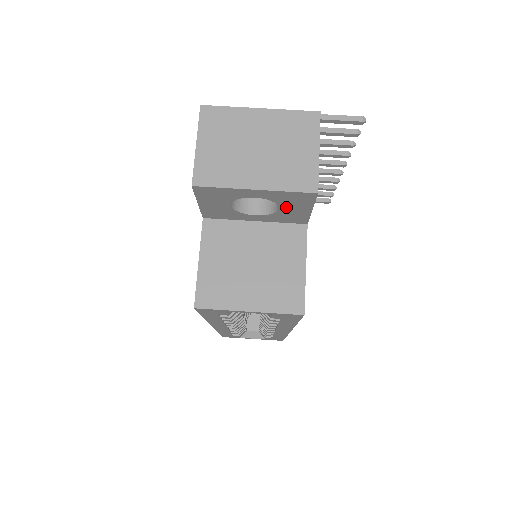
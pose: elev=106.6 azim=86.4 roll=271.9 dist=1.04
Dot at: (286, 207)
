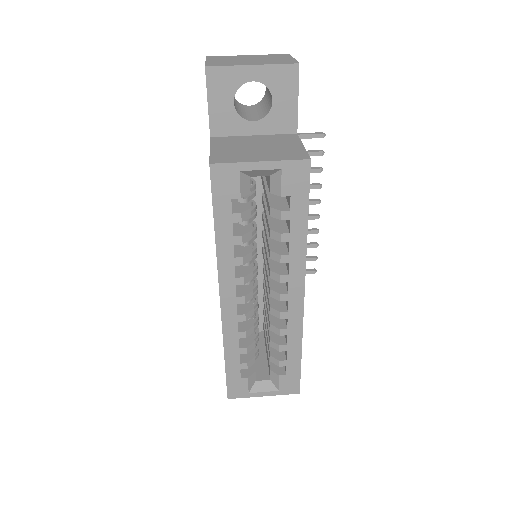
Dot at: (277, 98)
